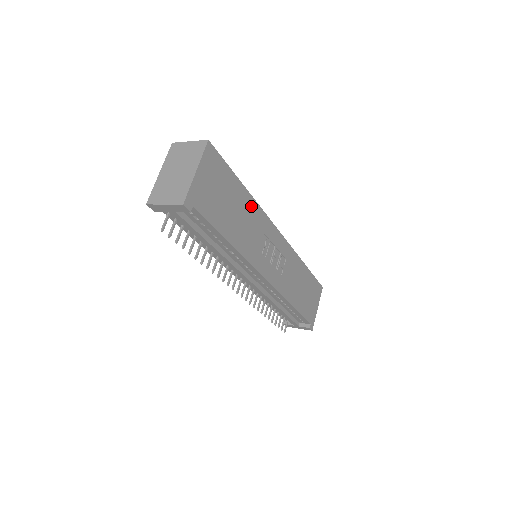
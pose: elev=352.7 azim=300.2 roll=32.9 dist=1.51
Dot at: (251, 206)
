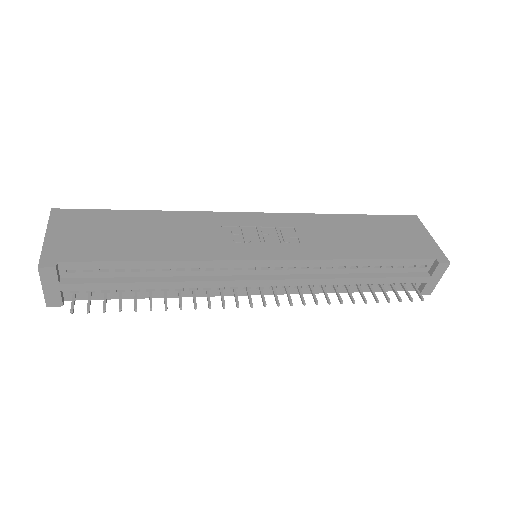
Dot at: (171, 218)
